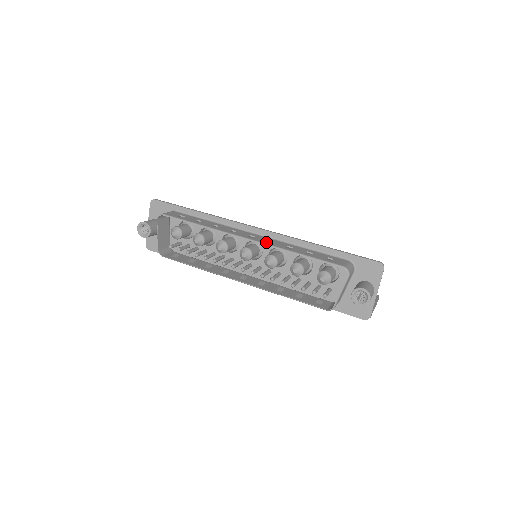
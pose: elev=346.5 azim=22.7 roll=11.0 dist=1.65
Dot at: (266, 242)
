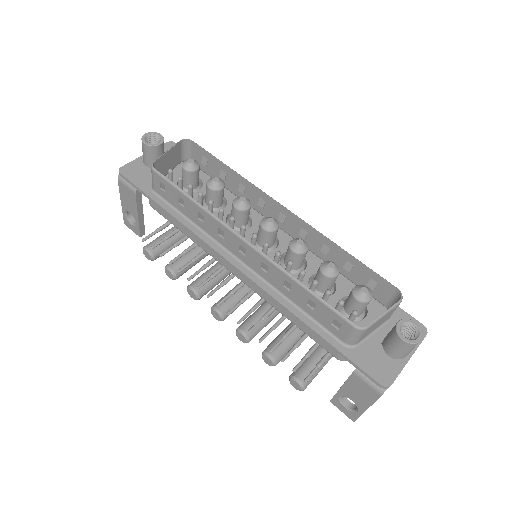
Dot at: (305, 226)
